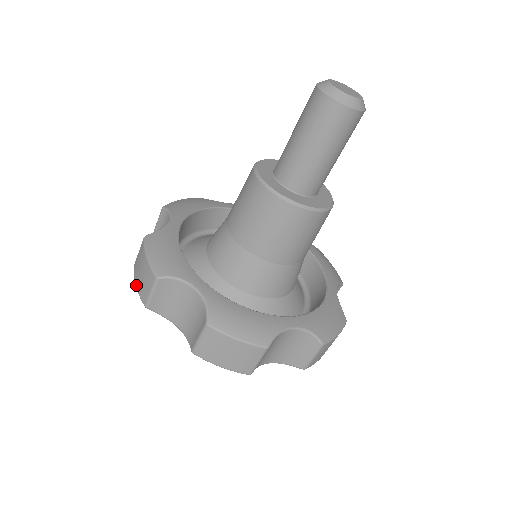
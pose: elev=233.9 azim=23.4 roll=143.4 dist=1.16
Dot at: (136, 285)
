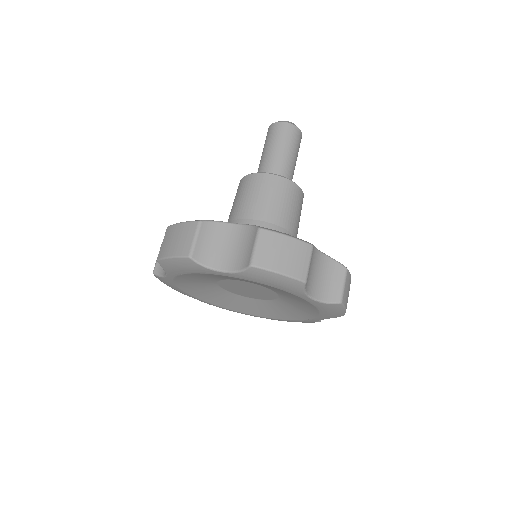
Dot at: (171, 255)
